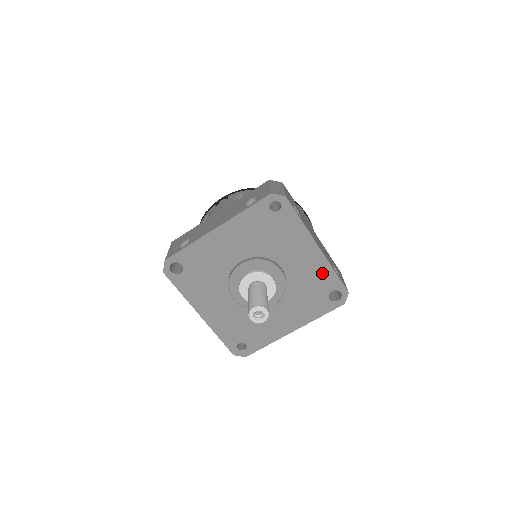
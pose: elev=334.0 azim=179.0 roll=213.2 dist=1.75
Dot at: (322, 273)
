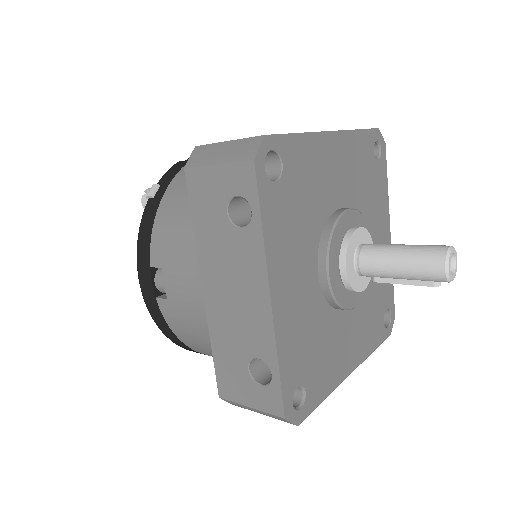
Dot at: occluded
